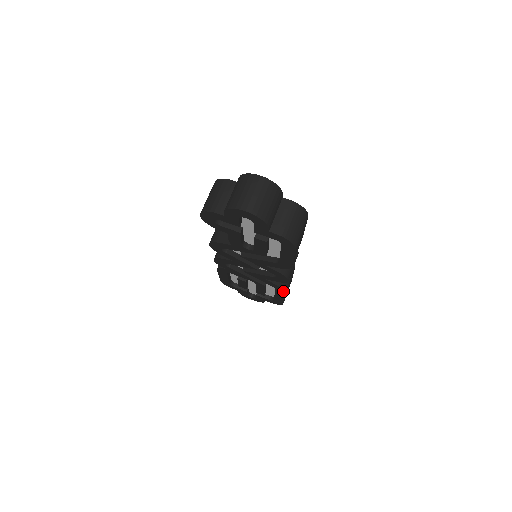
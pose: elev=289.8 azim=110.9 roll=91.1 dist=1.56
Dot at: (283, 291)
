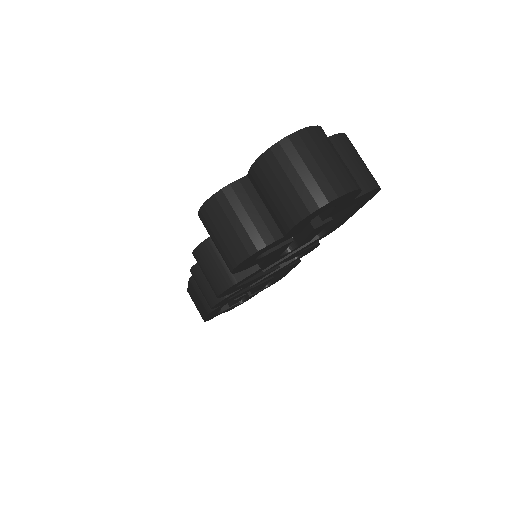
Dot at: occluded
